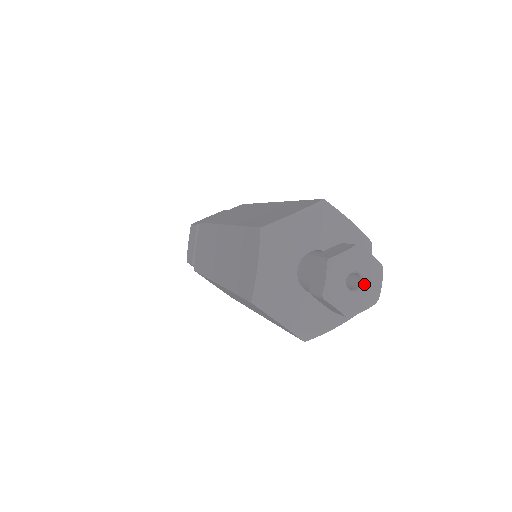
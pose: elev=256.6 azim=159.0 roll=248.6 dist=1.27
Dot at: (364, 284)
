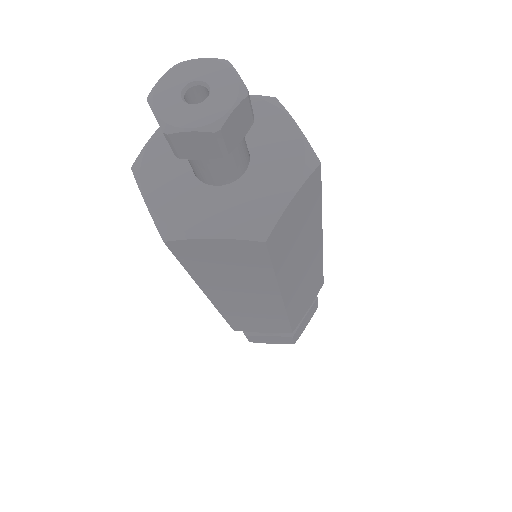
Dot at: (210, 87)
